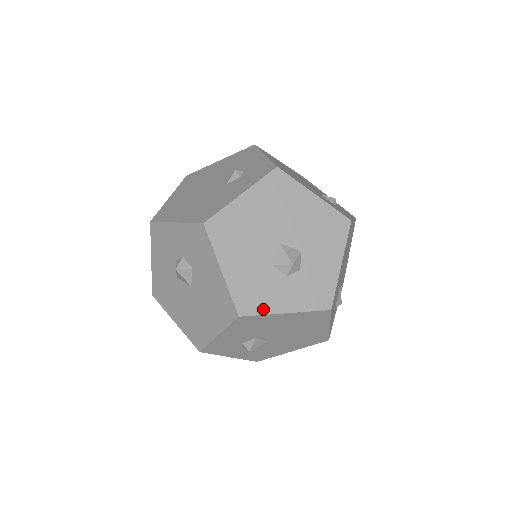
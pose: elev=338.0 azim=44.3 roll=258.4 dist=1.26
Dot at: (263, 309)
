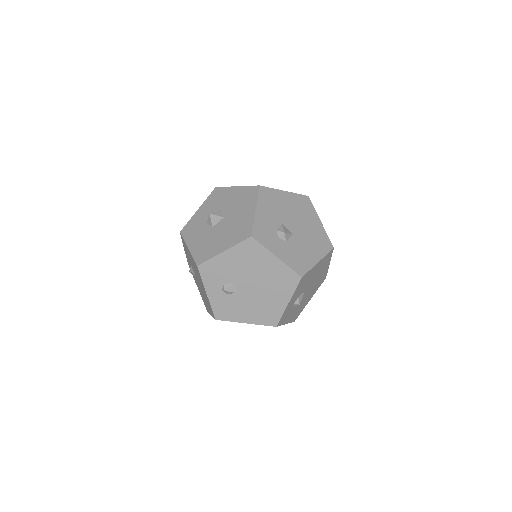
Dot at: (271, 189)
